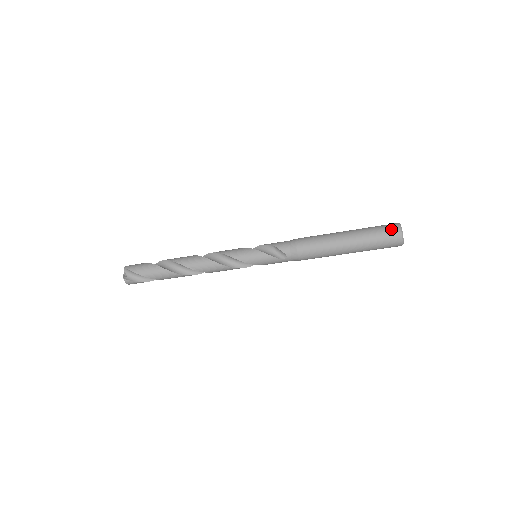
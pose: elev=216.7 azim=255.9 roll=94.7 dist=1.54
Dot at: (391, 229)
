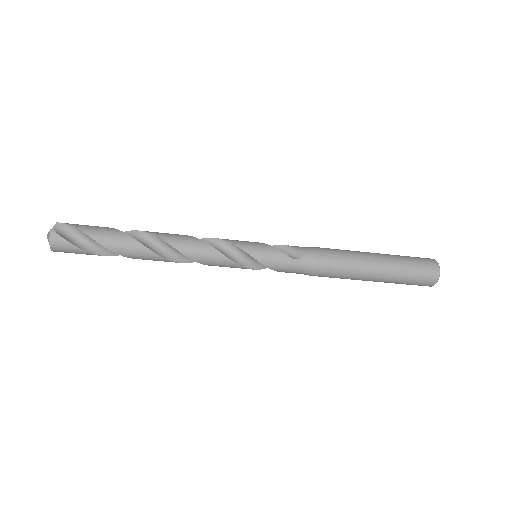
Dot at: (425, 258)
